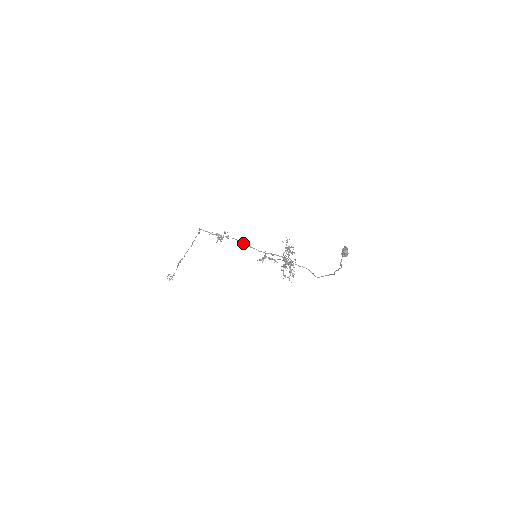
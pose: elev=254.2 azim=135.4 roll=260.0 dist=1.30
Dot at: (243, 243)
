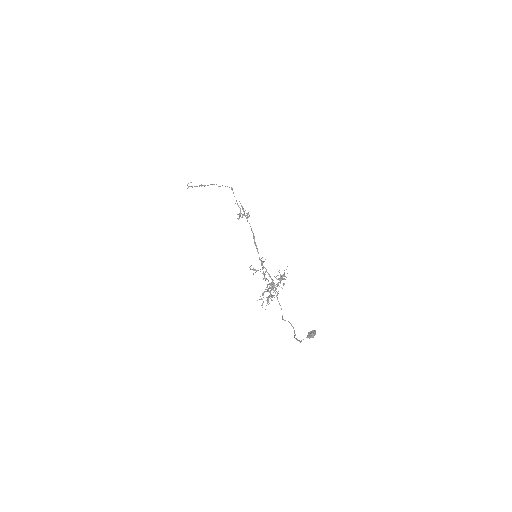
Dot at: (254, 238)
